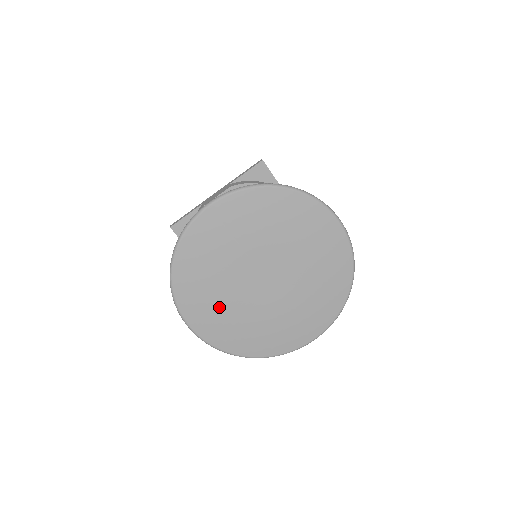
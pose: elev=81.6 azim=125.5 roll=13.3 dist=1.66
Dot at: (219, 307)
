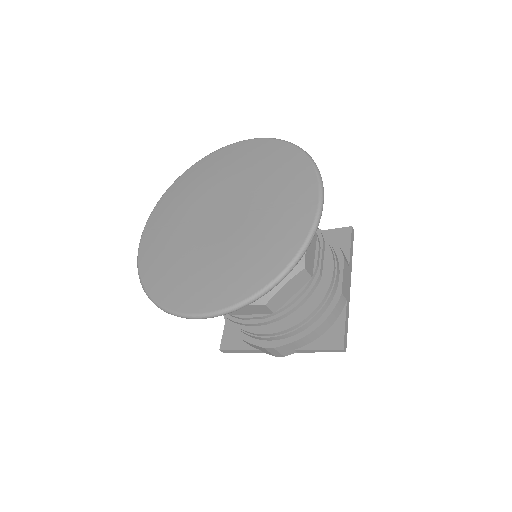
Dot at: (203, 271)
